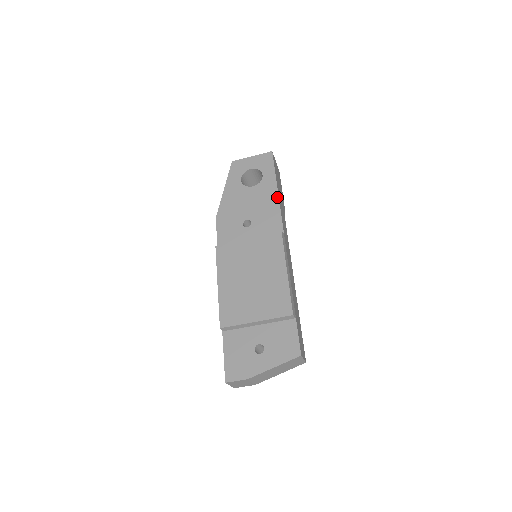
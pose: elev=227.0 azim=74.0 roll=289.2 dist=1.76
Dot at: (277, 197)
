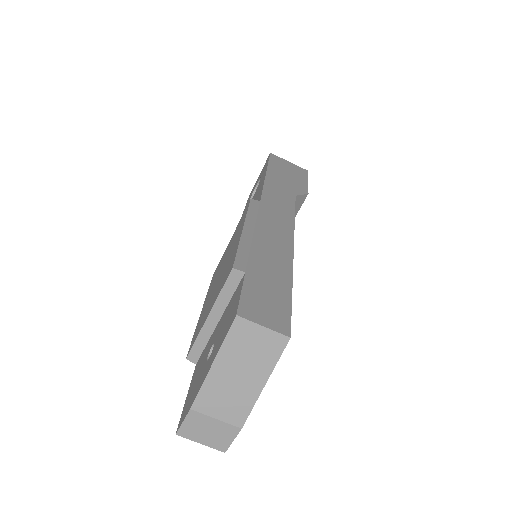
Dot at: (264, 179)
